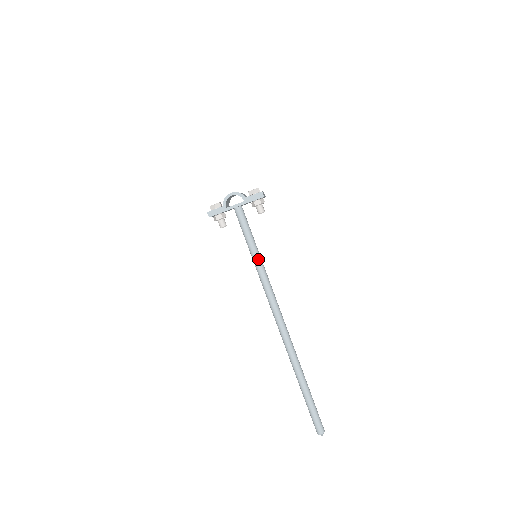
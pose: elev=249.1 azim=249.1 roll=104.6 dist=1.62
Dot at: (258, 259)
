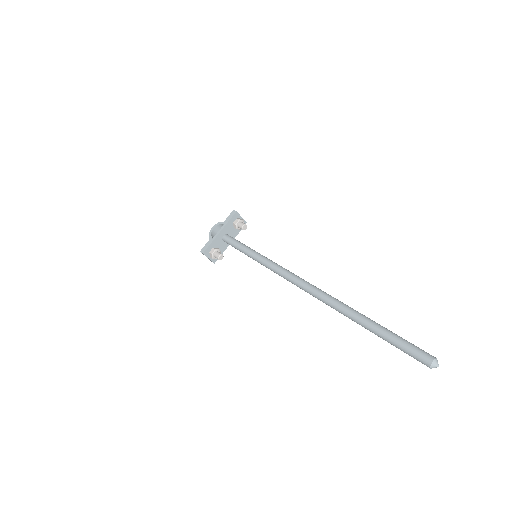
Dot at: (257, 254)
